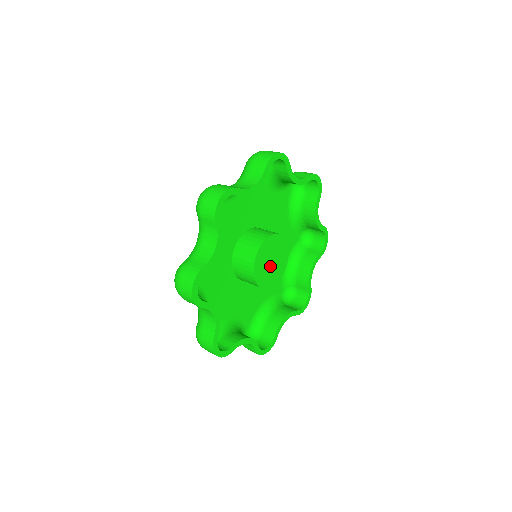
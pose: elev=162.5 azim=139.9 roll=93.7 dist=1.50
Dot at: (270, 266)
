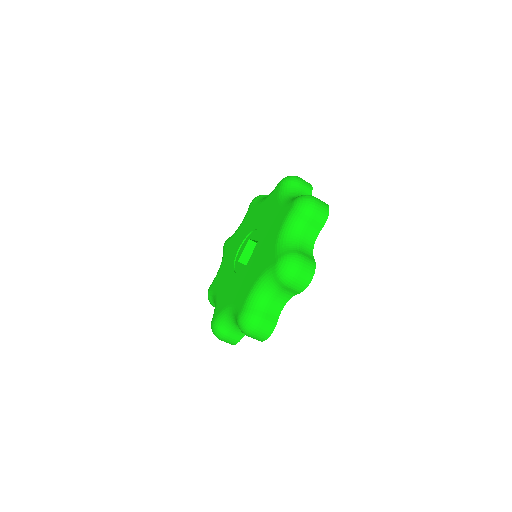
Dot at: occluded
